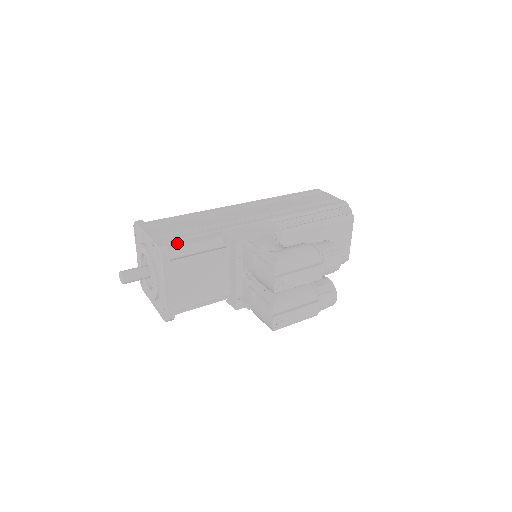
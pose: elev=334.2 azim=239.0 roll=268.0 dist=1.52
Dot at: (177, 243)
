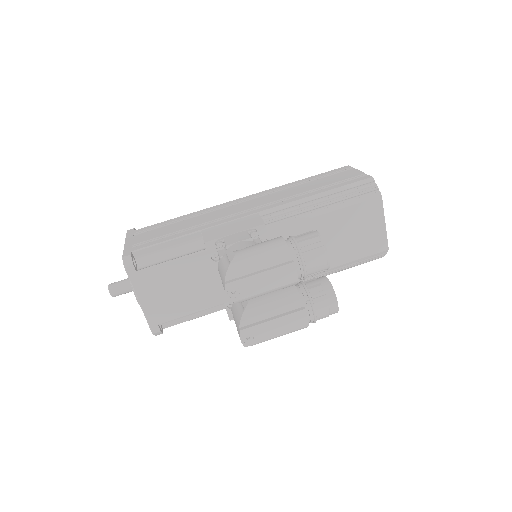
Dot at: (148, 250)
